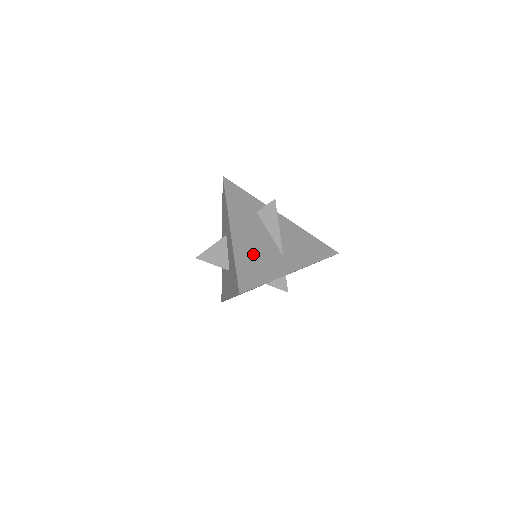
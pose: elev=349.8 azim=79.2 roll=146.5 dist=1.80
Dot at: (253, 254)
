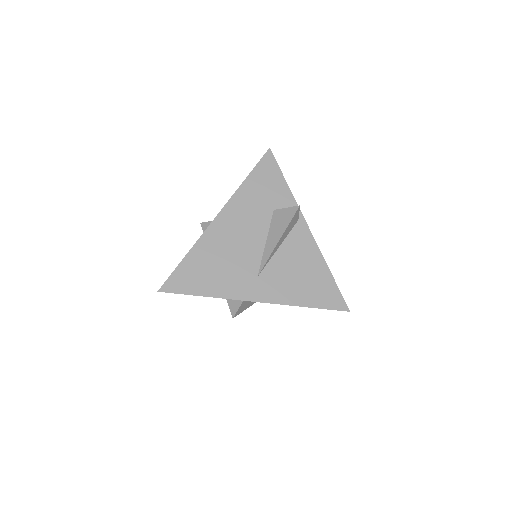
Dot at: (218, 257)
